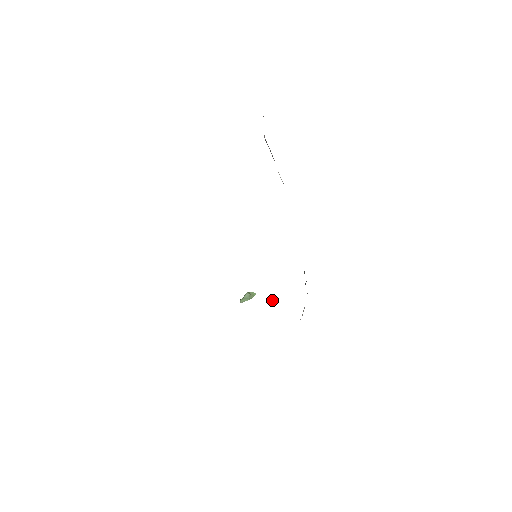
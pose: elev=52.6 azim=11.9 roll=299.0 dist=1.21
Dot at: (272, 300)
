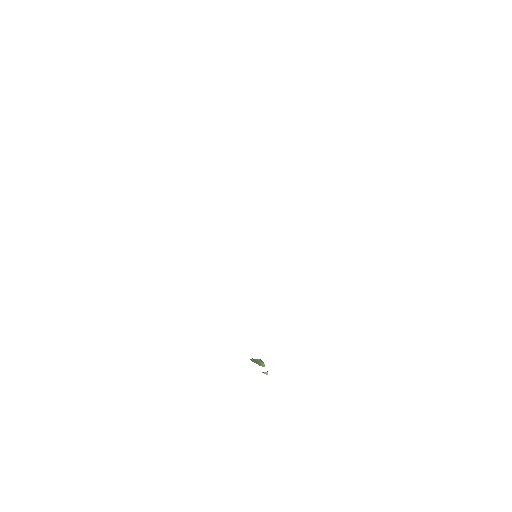
Dot at: (264, 372)
